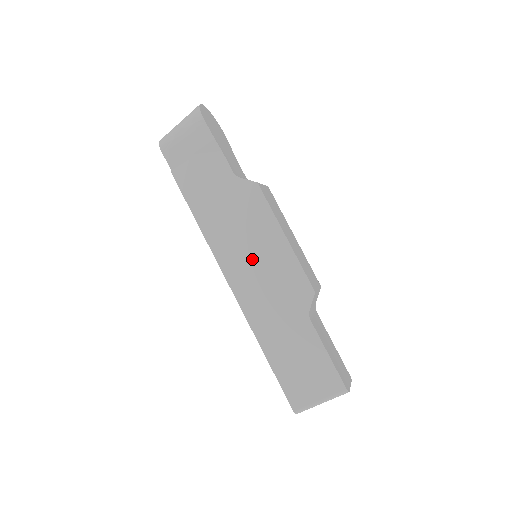
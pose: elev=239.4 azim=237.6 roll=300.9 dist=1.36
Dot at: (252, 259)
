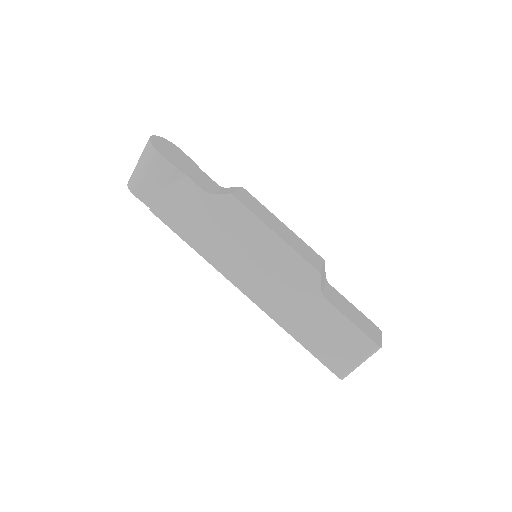
Dot at: (253, 263)
